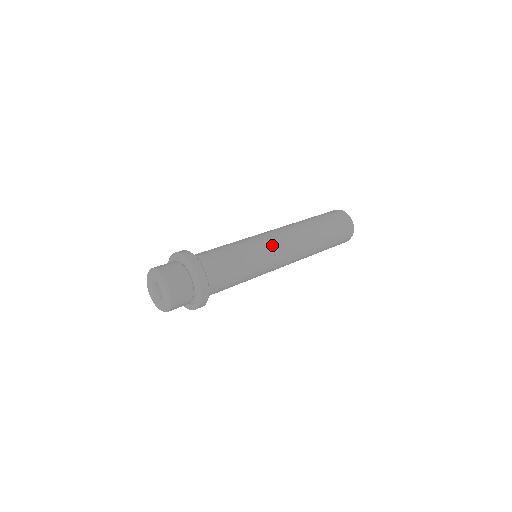
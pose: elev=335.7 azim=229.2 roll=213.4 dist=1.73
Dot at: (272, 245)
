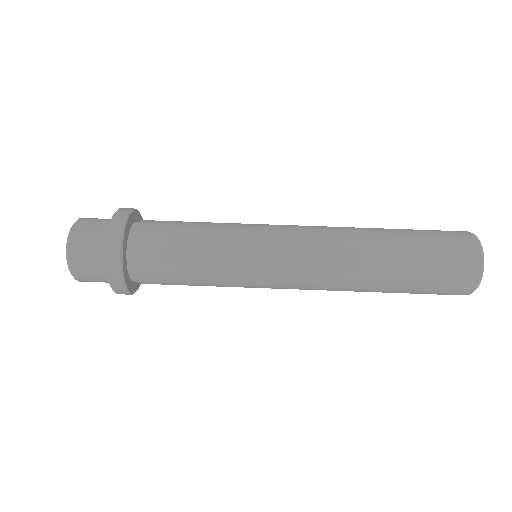
Dot at: (269, 281)
